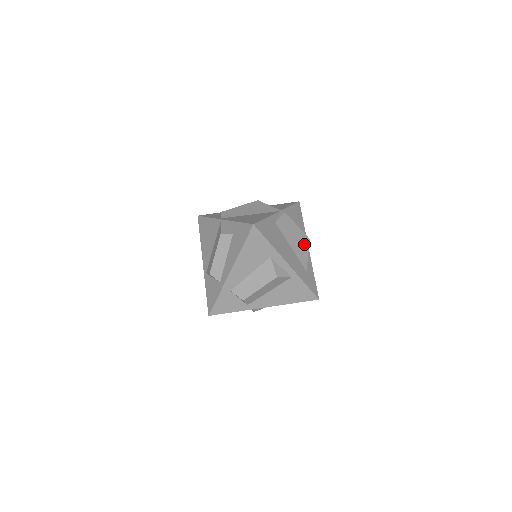
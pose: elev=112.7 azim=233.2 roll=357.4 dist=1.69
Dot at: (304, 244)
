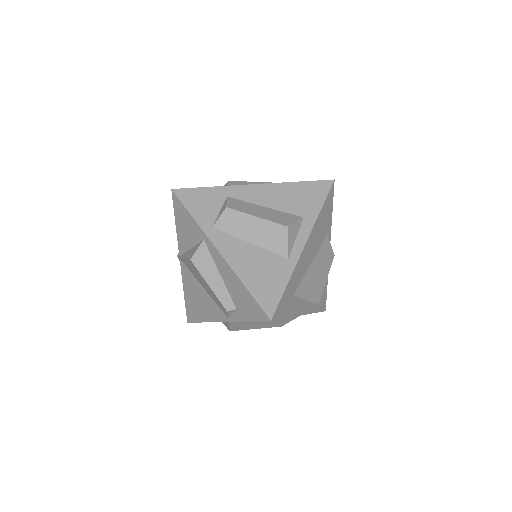
Dot at: (314, 292)
